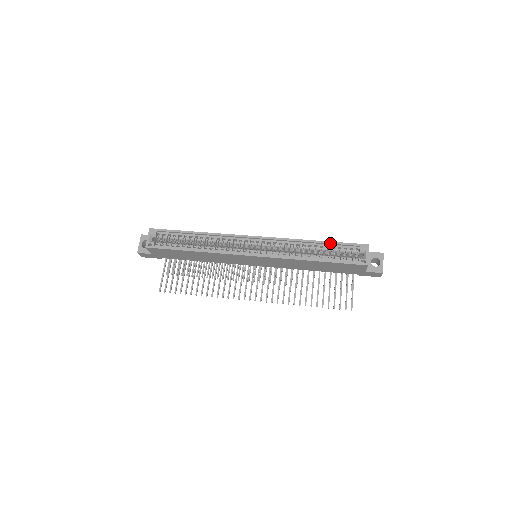
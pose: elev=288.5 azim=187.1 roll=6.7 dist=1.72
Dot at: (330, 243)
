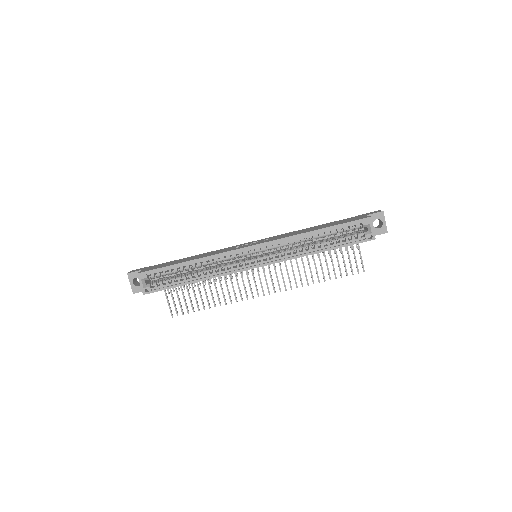
Dot at: (331, 228)
